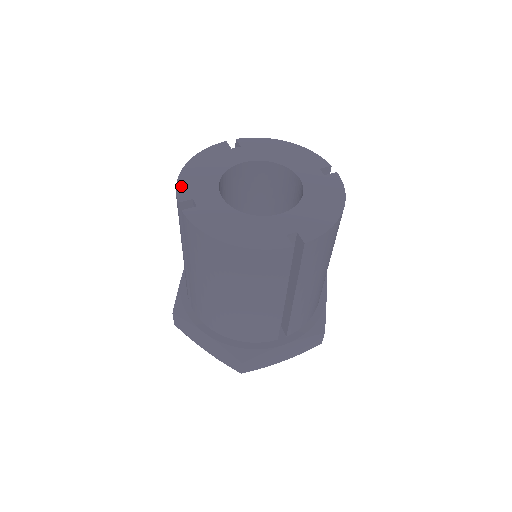
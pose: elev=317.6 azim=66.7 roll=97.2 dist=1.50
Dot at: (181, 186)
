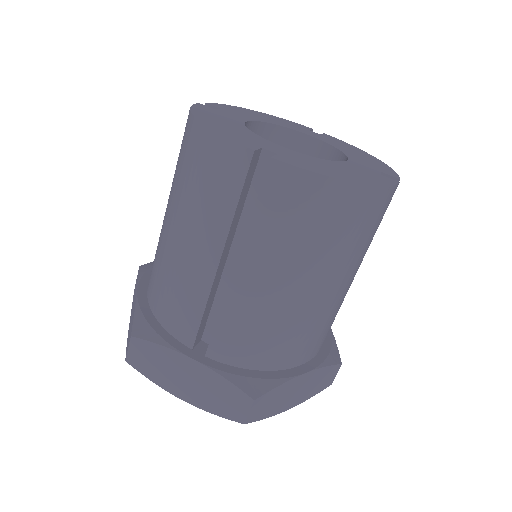
Dot at: (226, 106)
